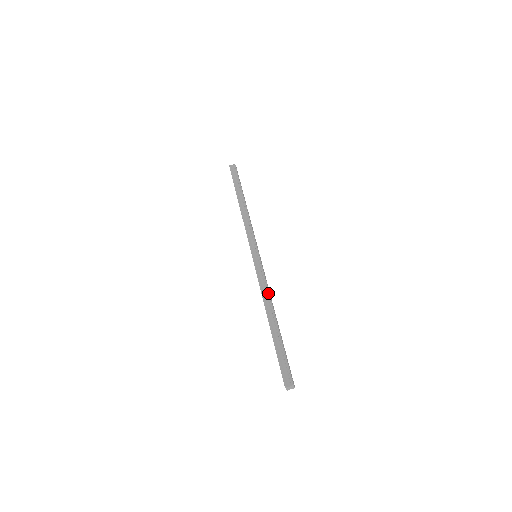
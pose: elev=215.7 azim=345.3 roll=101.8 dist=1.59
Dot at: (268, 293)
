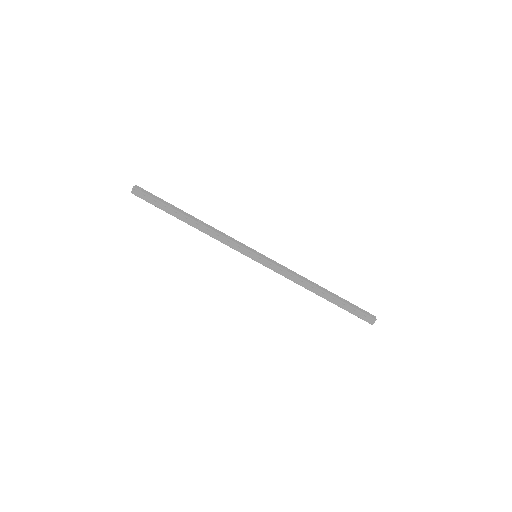
Dot at: (299, 279)
